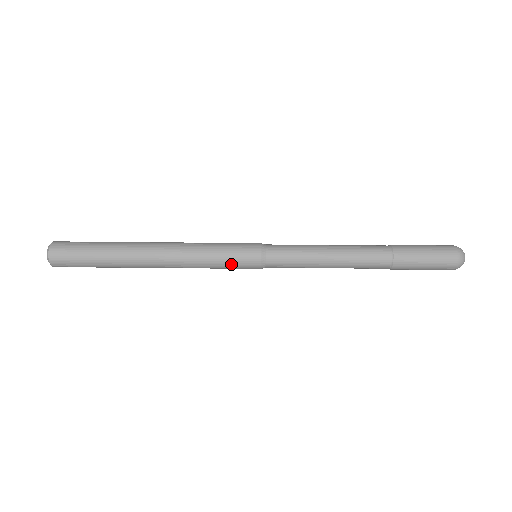
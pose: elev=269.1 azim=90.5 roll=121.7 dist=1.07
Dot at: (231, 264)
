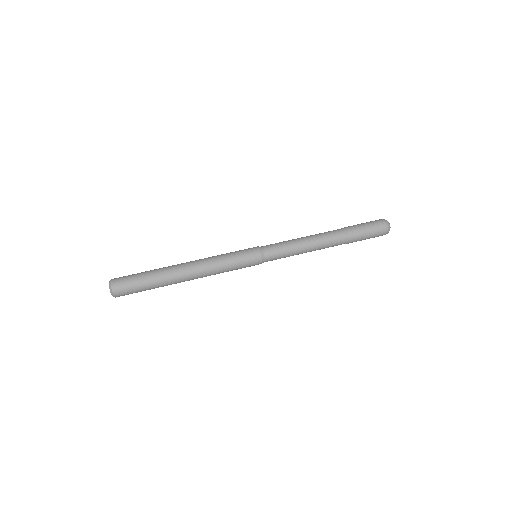
Dot at: (239, 255)
